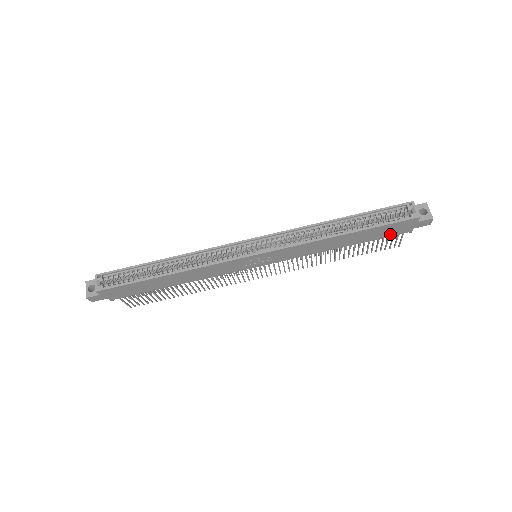
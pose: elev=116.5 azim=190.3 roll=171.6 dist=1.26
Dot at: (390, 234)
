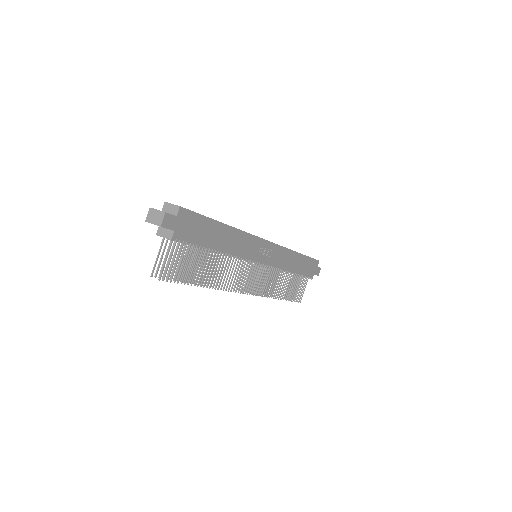
Dot at: (307, 273)
